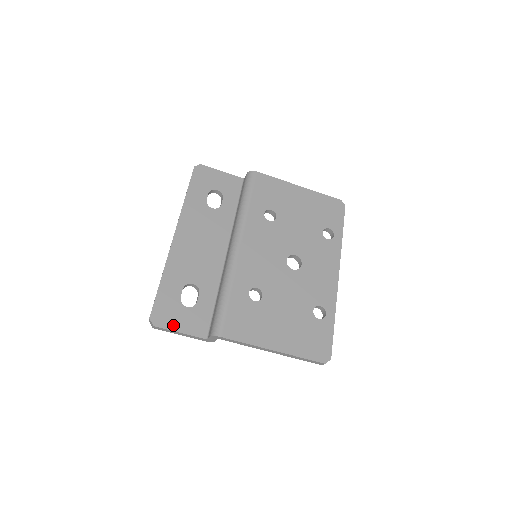
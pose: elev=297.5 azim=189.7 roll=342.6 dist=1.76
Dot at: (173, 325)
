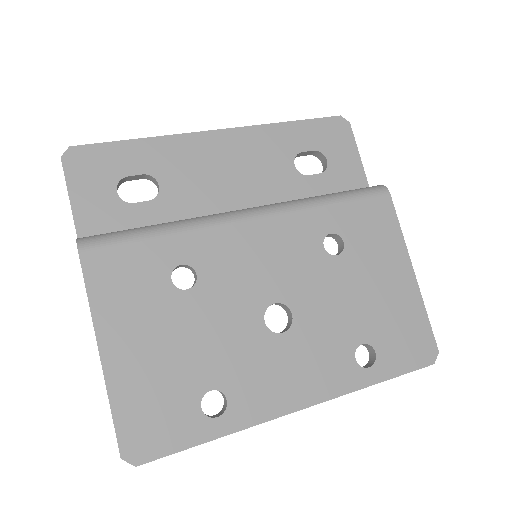
Dot at: (77, 183)
